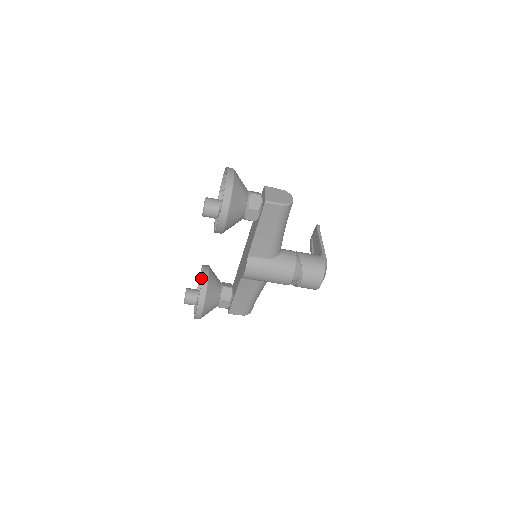
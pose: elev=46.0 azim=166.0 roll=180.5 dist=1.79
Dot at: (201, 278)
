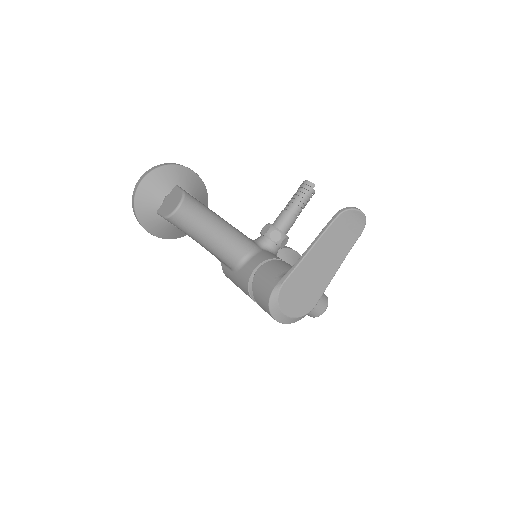
Dot at: occluded
